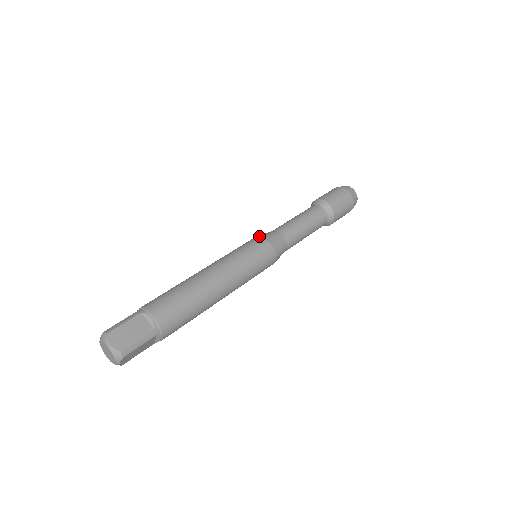
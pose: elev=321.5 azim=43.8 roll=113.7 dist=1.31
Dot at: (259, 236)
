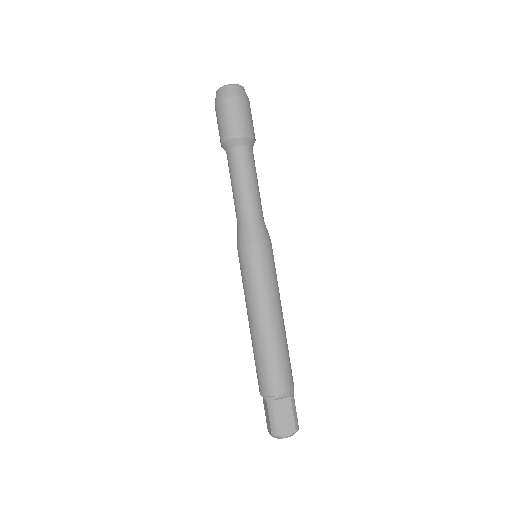
Dot at: (244, 245)
